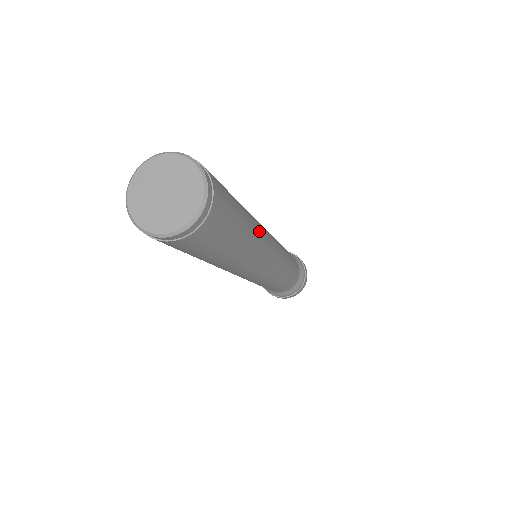
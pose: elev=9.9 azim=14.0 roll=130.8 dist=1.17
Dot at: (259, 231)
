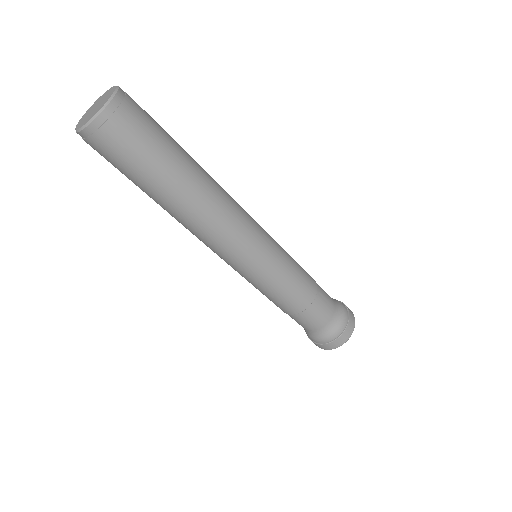
Dot at: (217, 192)
